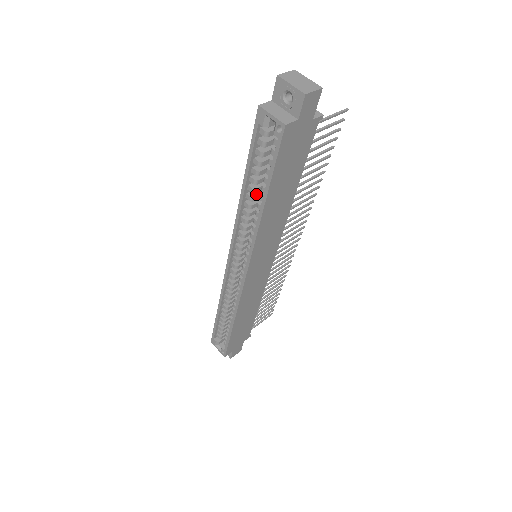
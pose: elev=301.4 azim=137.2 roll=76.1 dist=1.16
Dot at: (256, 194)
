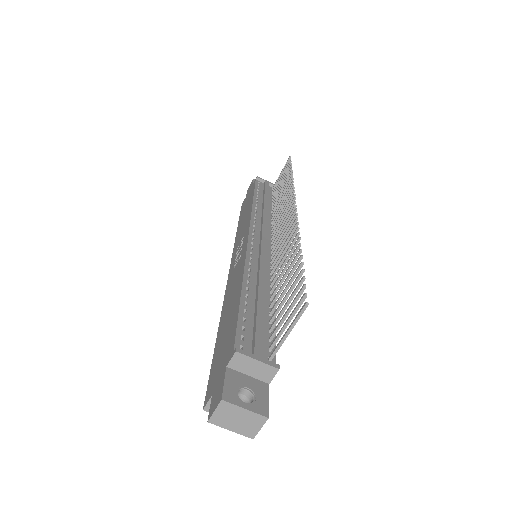
Dot at: occluded
